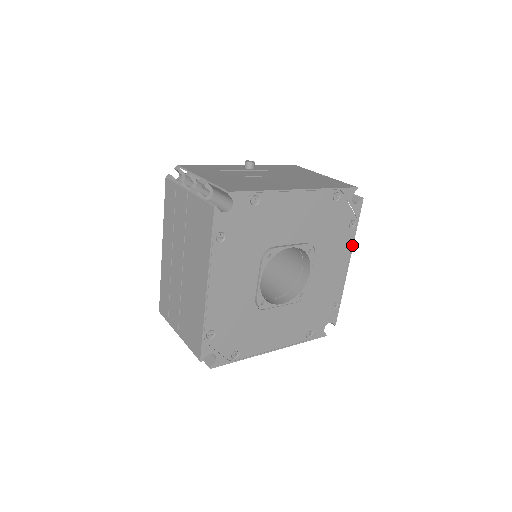
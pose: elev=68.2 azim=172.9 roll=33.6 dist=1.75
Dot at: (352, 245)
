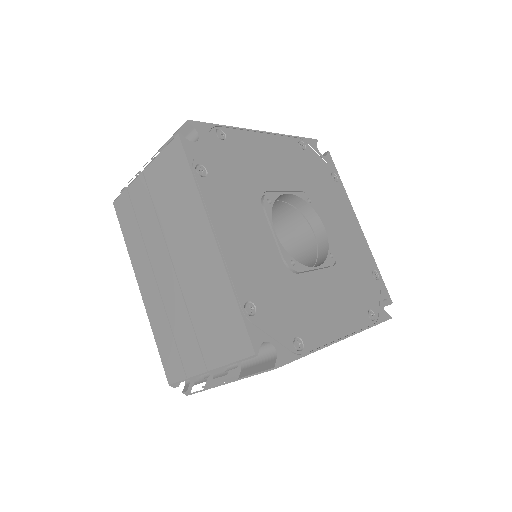
Dot at: (348, 201)
